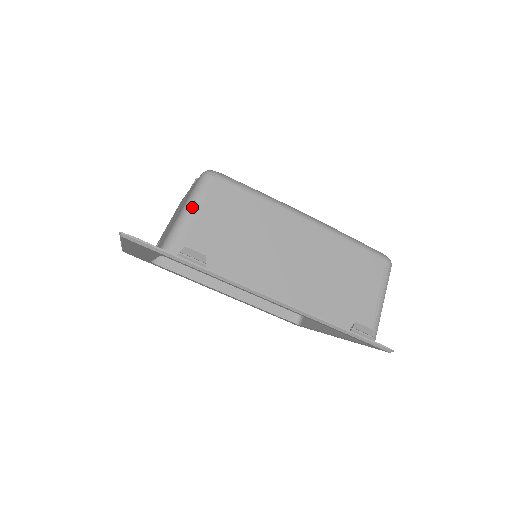
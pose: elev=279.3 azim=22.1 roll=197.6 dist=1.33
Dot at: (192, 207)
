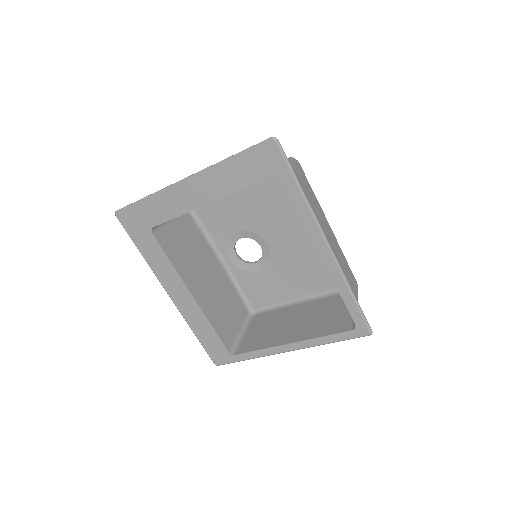
Dot at: (291, 165)
